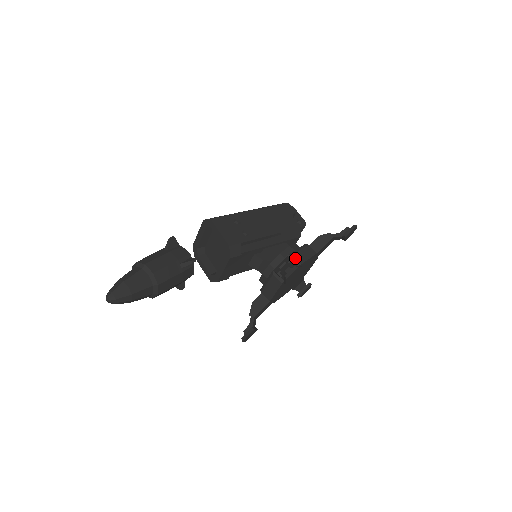
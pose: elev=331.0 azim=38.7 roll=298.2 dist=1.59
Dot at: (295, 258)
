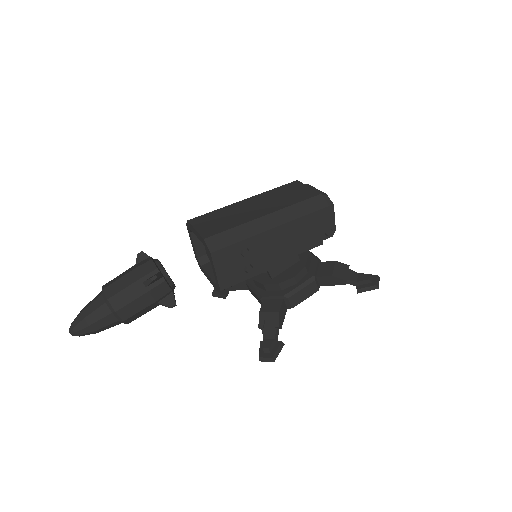
Dot at: (290, 302)
